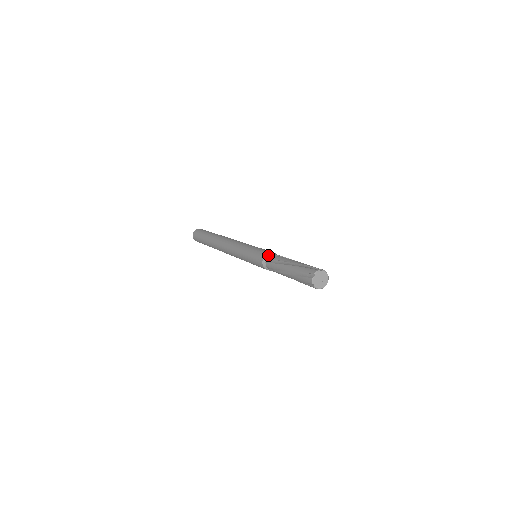
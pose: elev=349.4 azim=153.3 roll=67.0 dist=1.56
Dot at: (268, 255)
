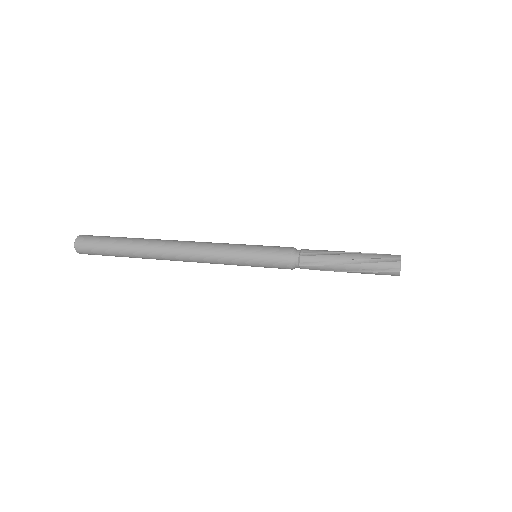
Dot at: (296, 249)
